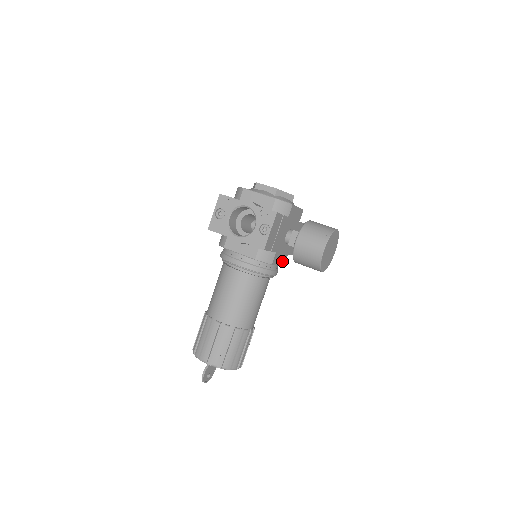
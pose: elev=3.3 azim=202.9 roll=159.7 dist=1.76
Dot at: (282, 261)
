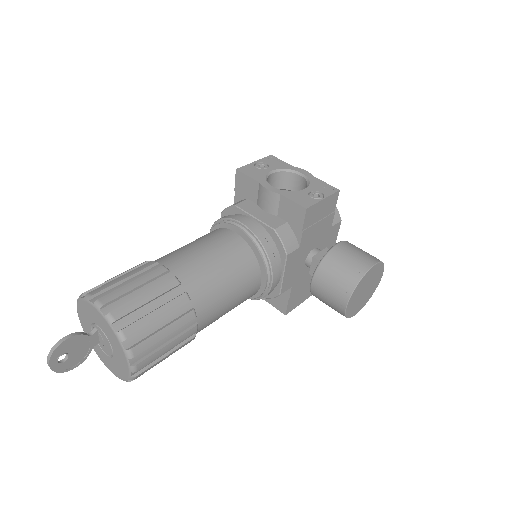
Dot at: (286, 281)
